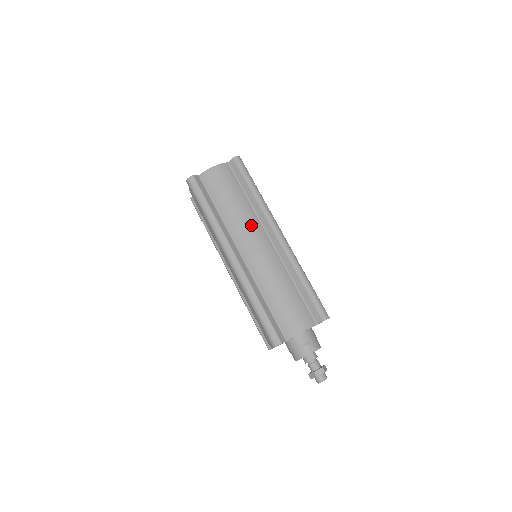
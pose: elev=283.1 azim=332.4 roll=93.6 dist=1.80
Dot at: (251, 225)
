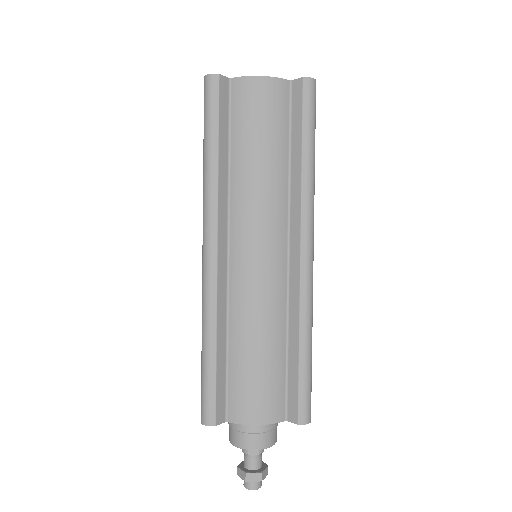
Dot at: (270, 213)
